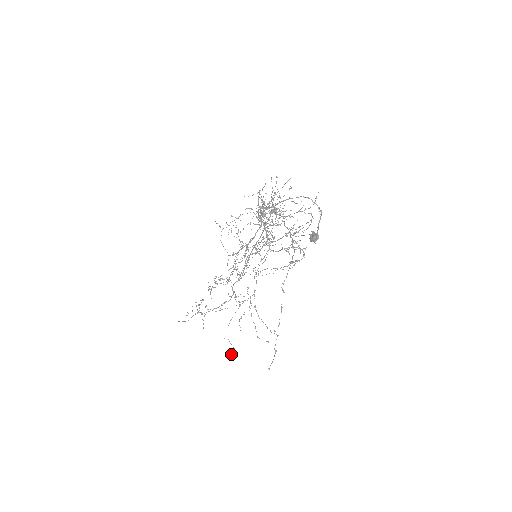
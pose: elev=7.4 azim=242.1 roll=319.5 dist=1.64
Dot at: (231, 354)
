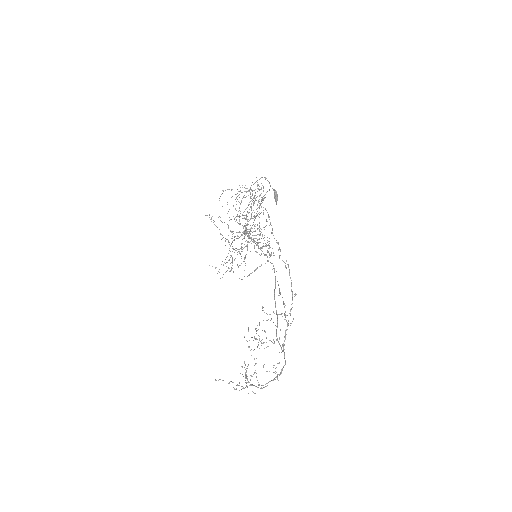
Dot at: occluded
